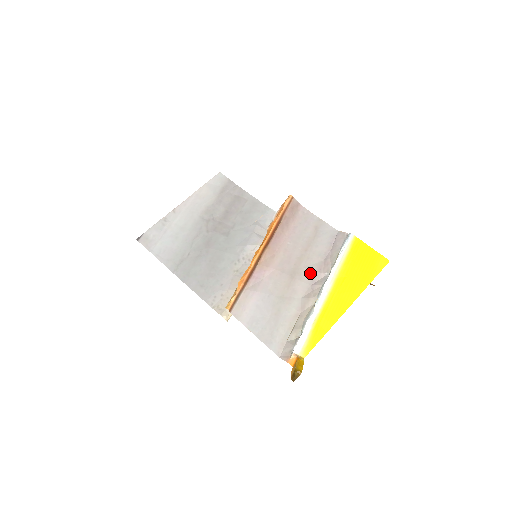
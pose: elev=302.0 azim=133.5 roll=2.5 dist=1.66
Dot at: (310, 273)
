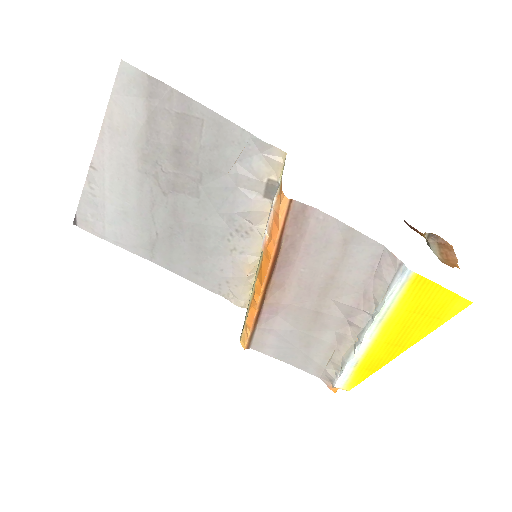
Dot at: (343, 307)
